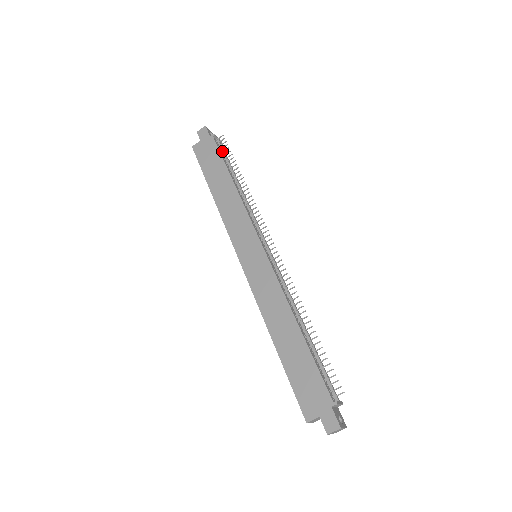
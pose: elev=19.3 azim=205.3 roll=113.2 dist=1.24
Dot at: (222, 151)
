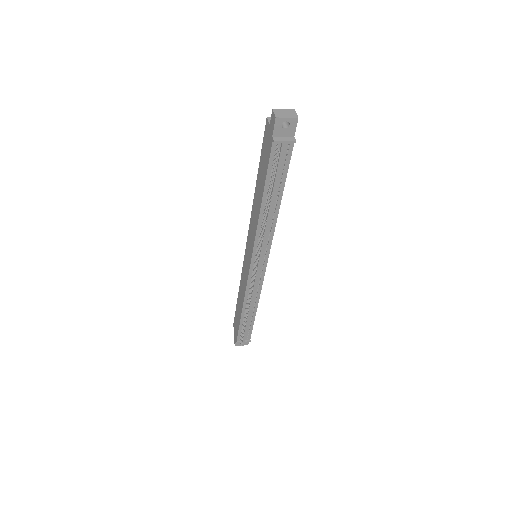
Dot at: occluded
